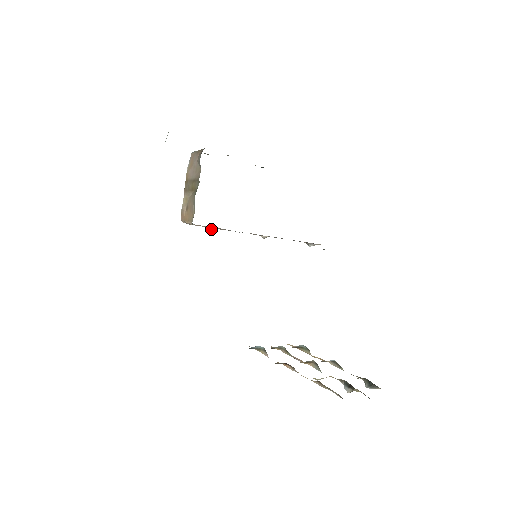
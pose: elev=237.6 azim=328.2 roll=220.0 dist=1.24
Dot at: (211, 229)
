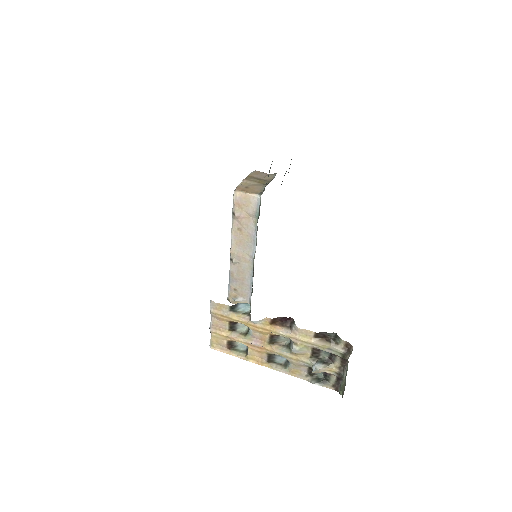
Dot at: (239, 215)
